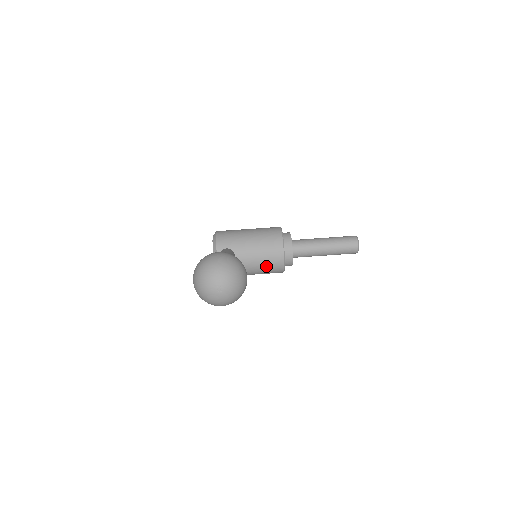
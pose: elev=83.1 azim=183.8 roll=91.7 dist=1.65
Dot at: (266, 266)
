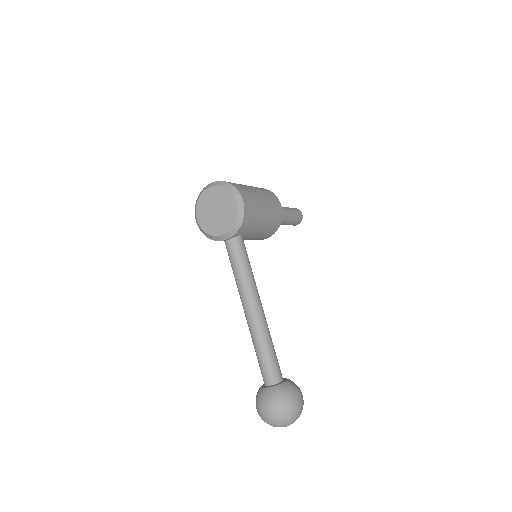
Dot at: occluded
